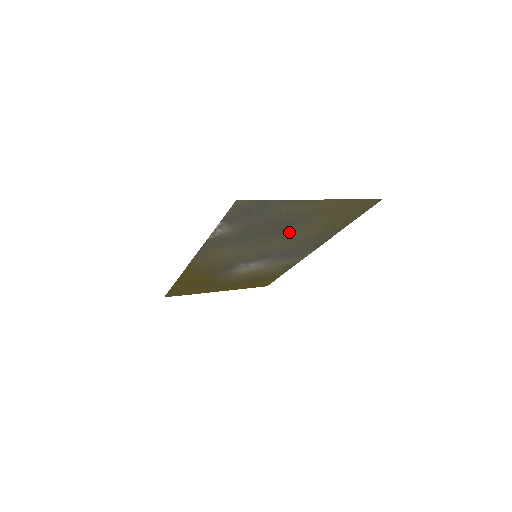
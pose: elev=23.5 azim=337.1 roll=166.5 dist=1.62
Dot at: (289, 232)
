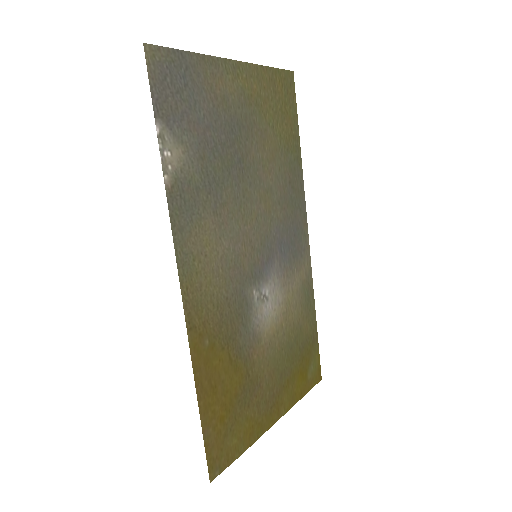
Dot at: (254, 167)
